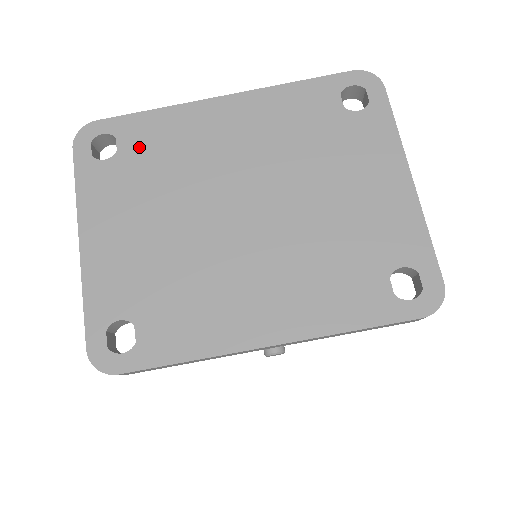
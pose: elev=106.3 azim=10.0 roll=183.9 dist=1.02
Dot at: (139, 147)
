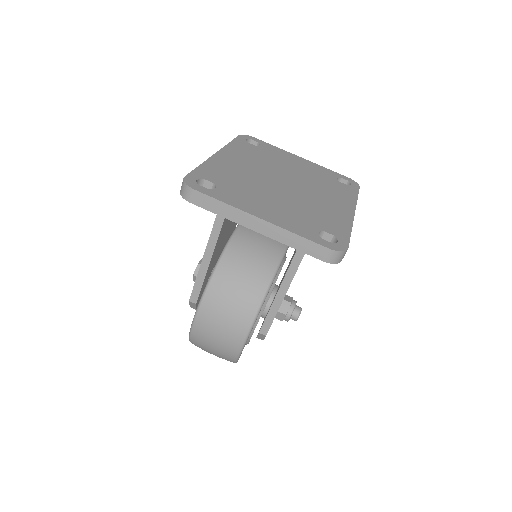
Dot at: (219, 179)
